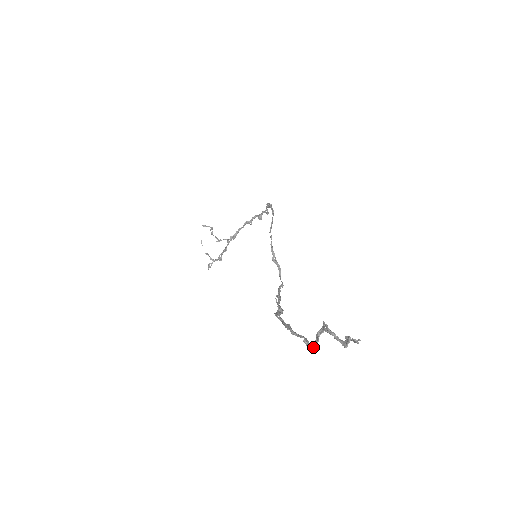
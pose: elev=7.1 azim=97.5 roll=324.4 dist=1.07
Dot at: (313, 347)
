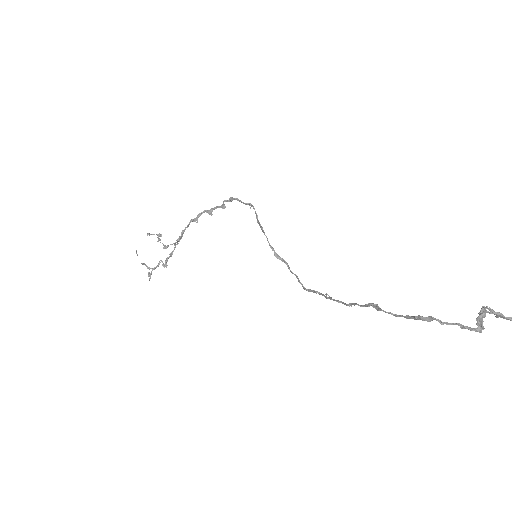
Dot at: (478, 330)
